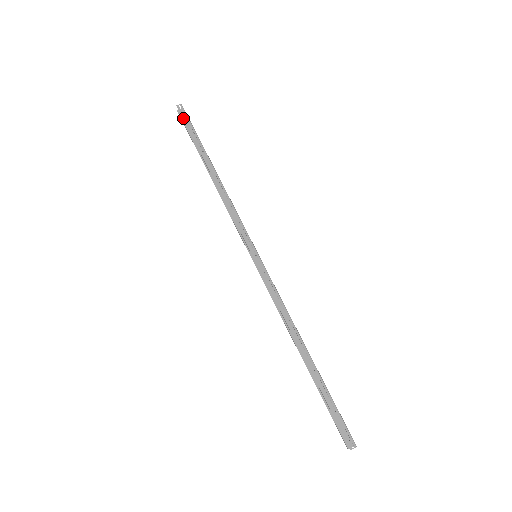
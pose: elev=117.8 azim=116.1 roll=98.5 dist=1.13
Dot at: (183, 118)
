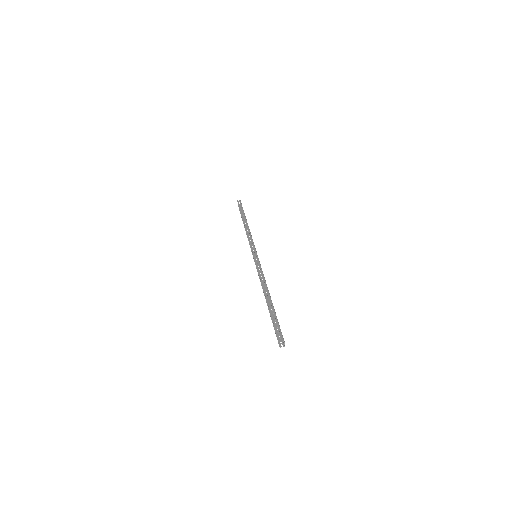
Dot at: (238, 204)
